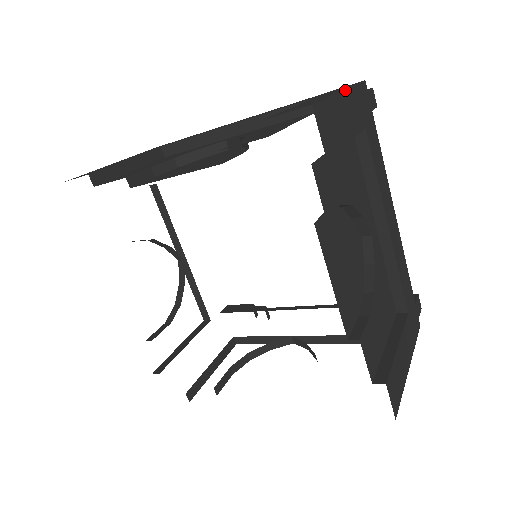
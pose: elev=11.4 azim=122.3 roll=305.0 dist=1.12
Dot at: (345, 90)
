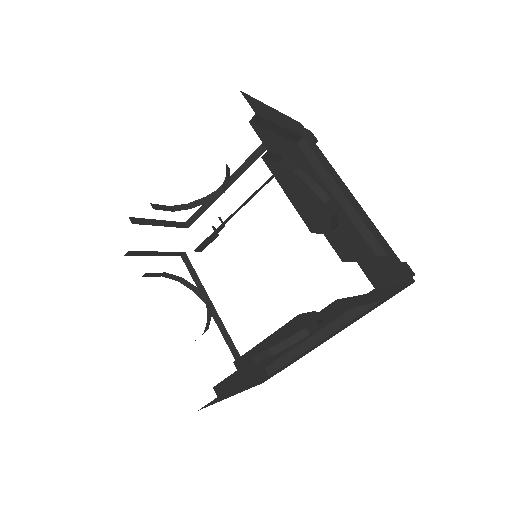
Dot at: (276, 110)
